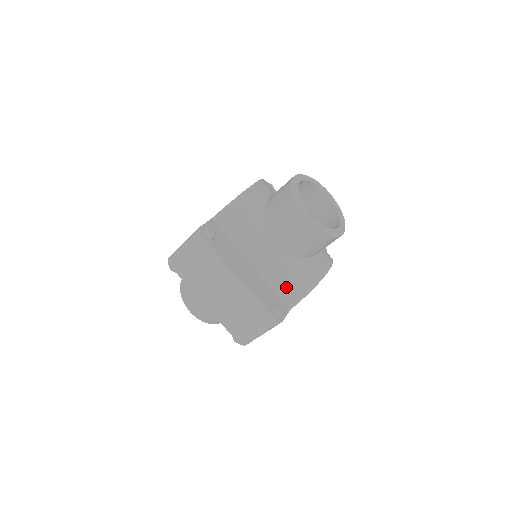
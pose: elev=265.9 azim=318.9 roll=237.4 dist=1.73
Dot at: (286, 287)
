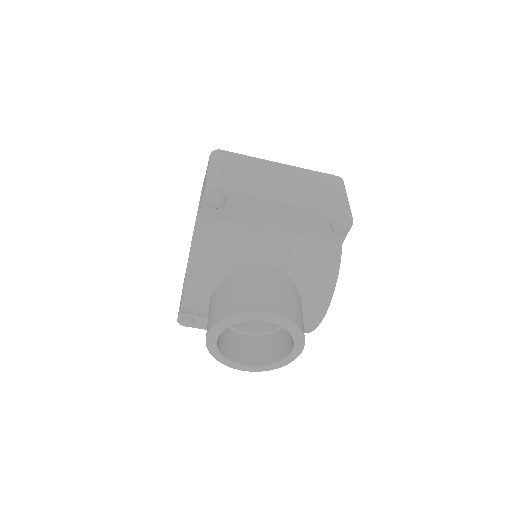
Dot at: occluded
